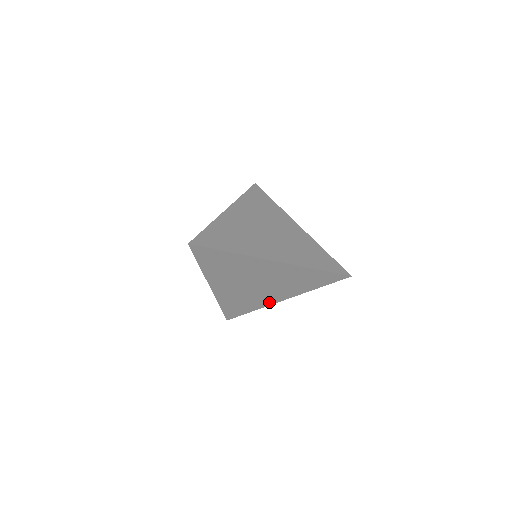
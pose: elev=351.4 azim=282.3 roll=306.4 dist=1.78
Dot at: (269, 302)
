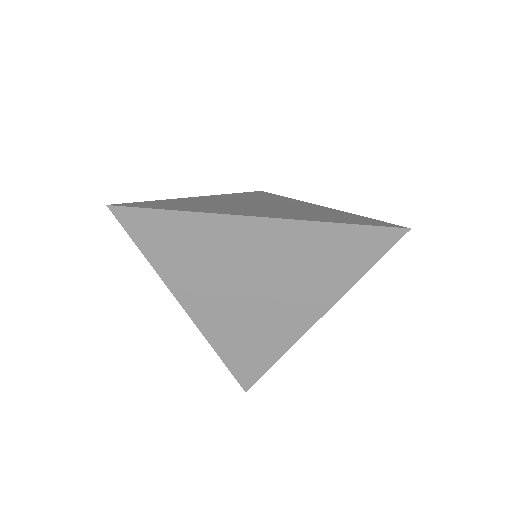
Dot at: (294, 332)
